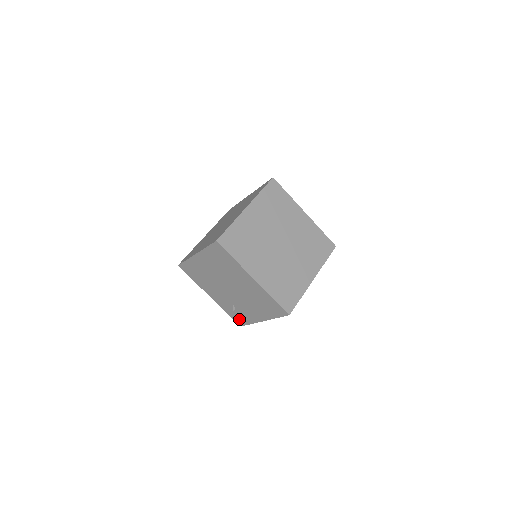
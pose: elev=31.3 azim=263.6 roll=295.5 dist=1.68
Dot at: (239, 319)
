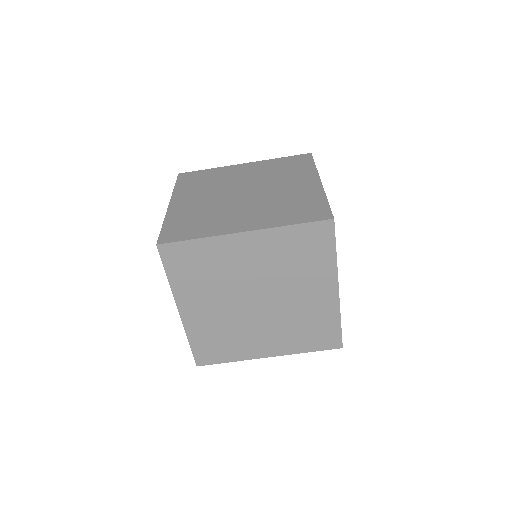
Dot at: occluded
